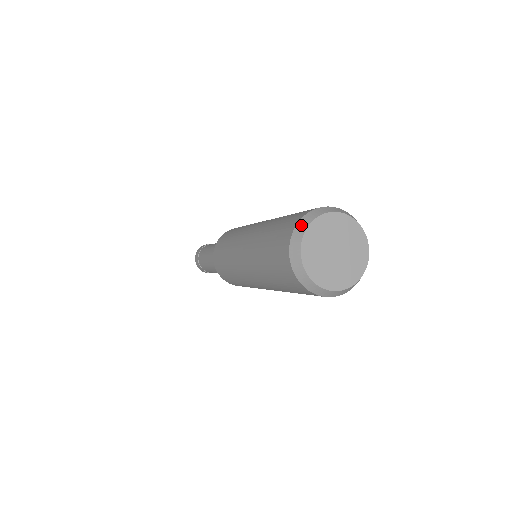
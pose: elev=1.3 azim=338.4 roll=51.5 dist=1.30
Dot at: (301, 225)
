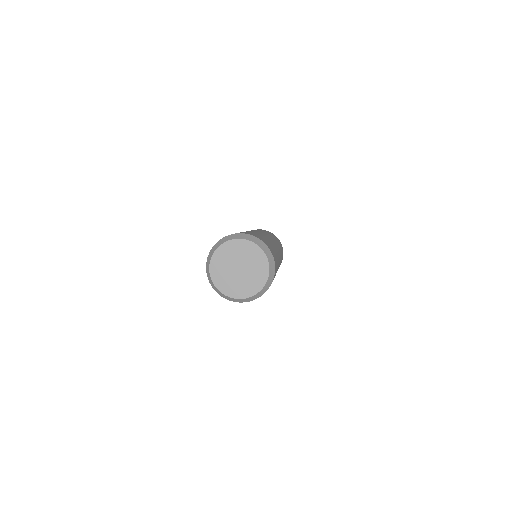
Dot at: (209, 256)
